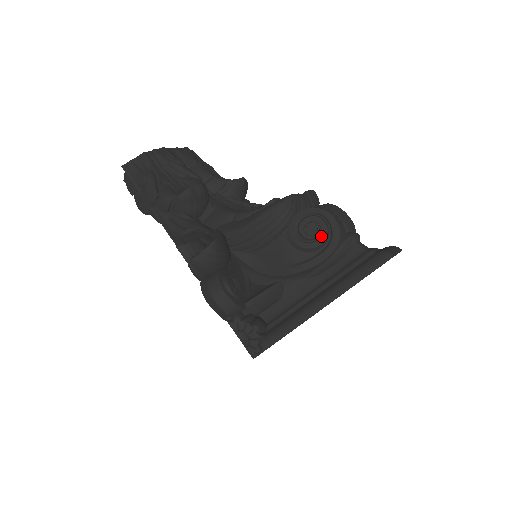
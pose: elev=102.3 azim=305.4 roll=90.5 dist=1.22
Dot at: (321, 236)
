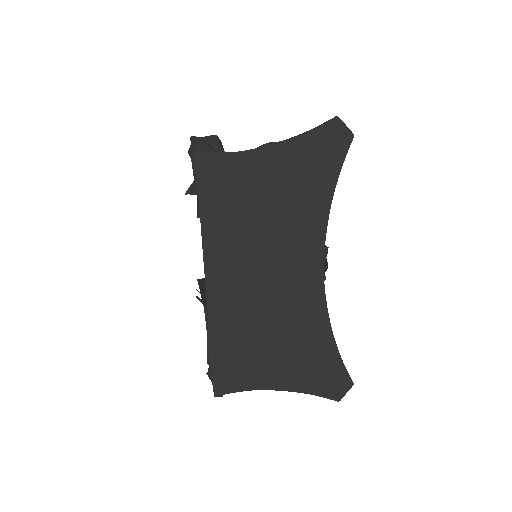
Dot at: occluded
